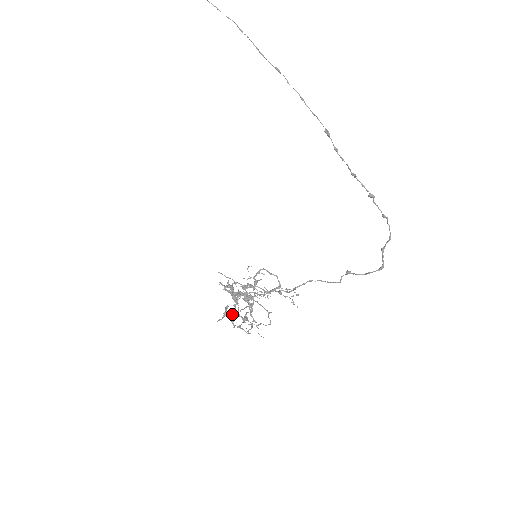
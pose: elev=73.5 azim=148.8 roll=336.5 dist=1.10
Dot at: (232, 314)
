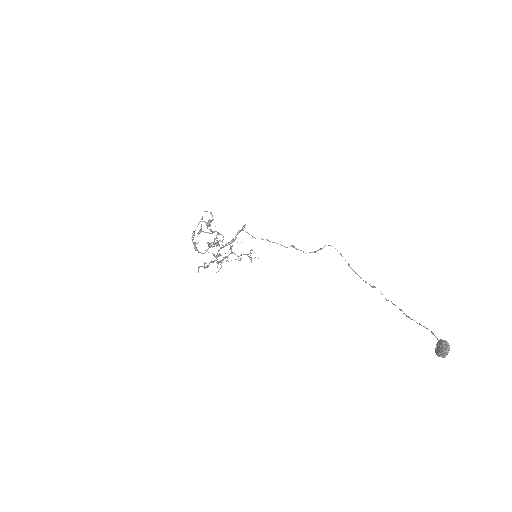
Dot at: occluded
